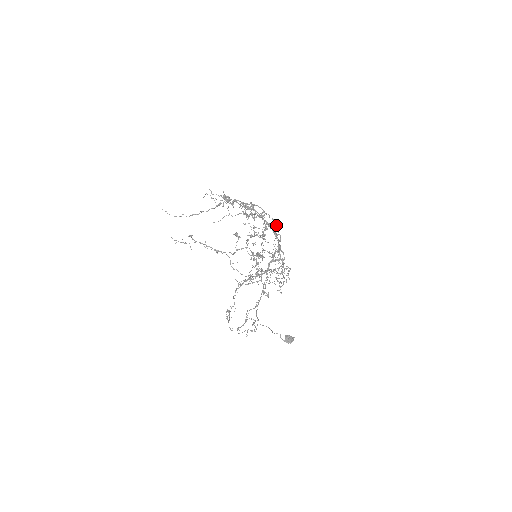
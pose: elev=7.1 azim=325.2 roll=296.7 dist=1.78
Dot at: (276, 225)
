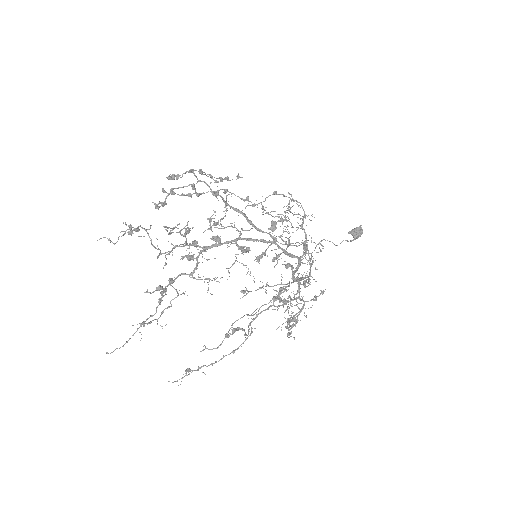
Dot at: occluded
